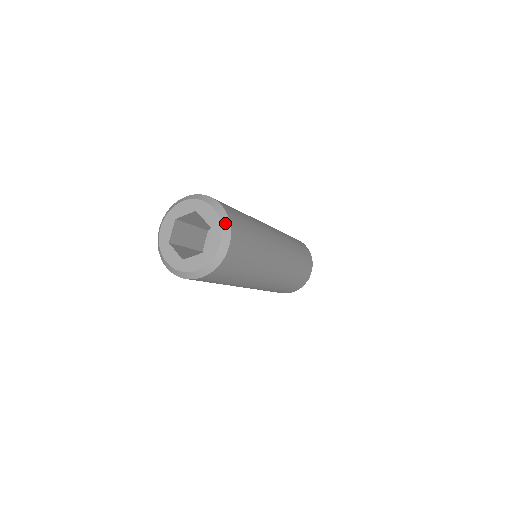
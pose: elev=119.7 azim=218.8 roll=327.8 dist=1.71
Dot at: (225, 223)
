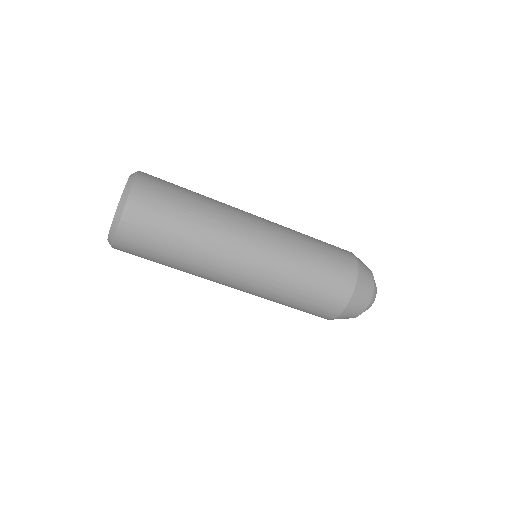
Dot at: (124, 196)
